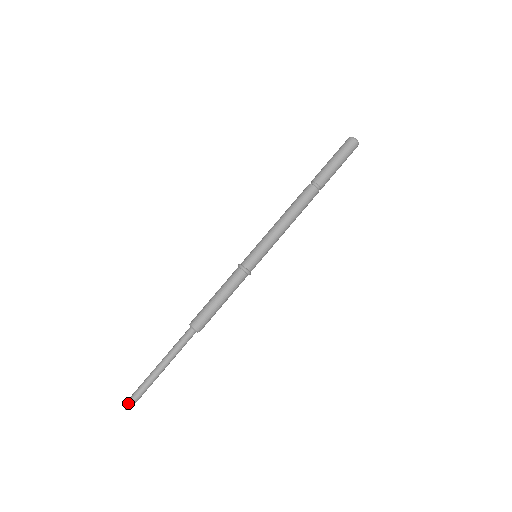
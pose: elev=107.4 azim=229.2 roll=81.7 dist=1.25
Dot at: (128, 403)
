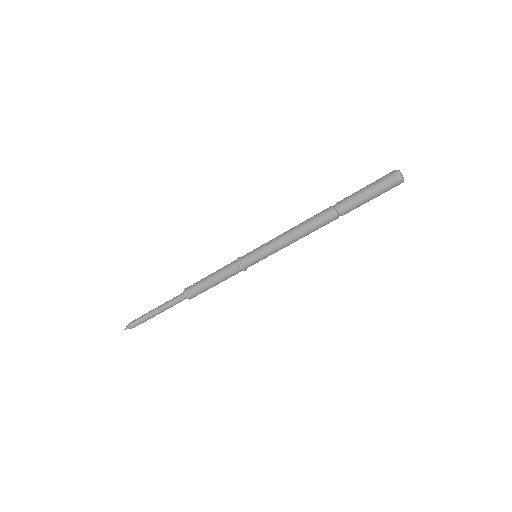
Dot at: (126, 327)
